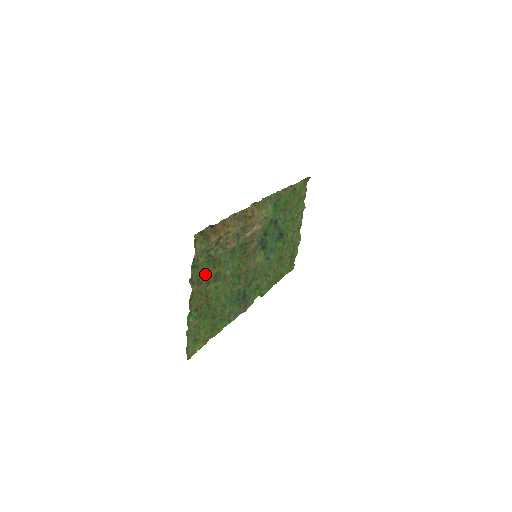
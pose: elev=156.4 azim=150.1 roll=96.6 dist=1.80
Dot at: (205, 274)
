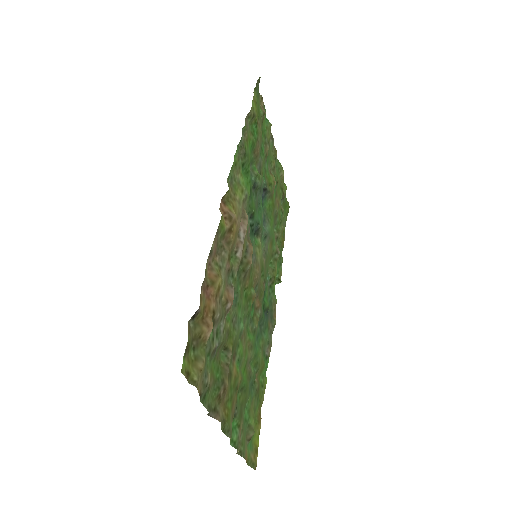
Dot at: (221, 377)
